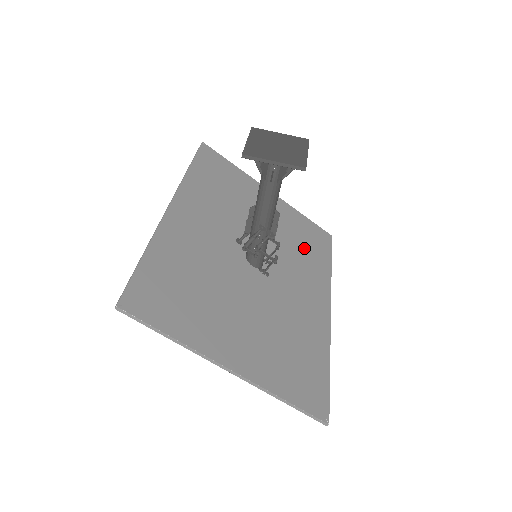
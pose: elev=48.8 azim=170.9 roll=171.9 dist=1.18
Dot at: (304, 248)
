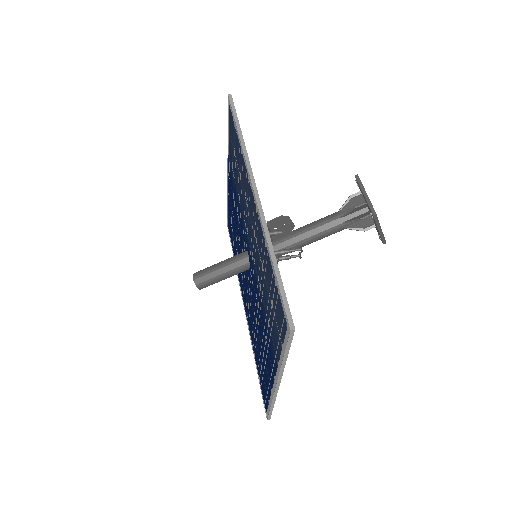
Dot at: occluded
